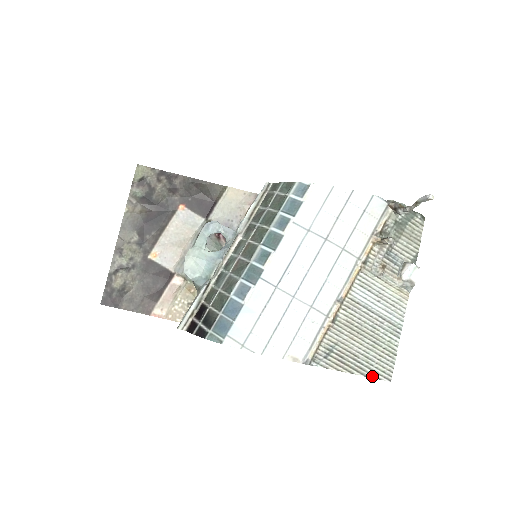
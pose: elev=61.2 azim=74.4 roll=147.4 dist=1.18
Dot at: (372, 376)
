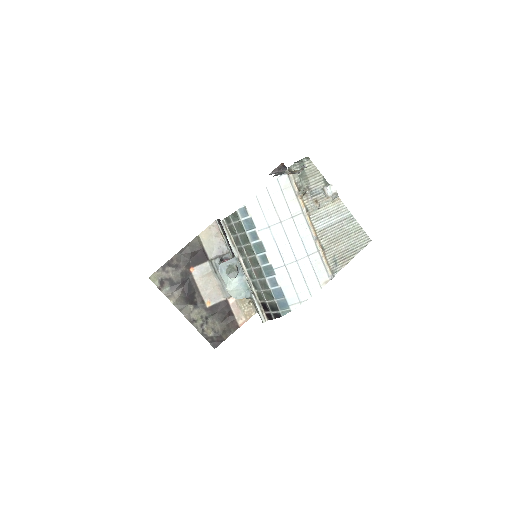
Dot at: (362, 248)
